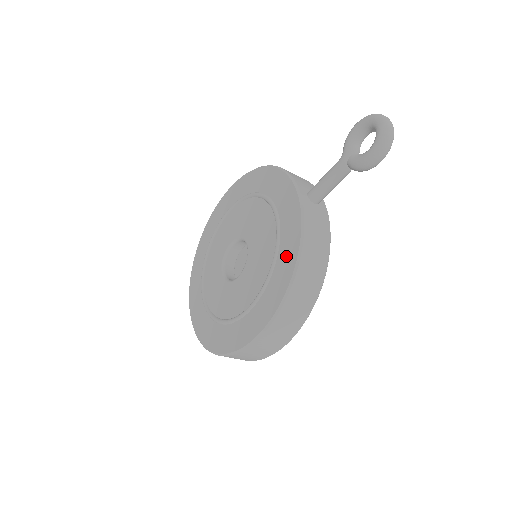
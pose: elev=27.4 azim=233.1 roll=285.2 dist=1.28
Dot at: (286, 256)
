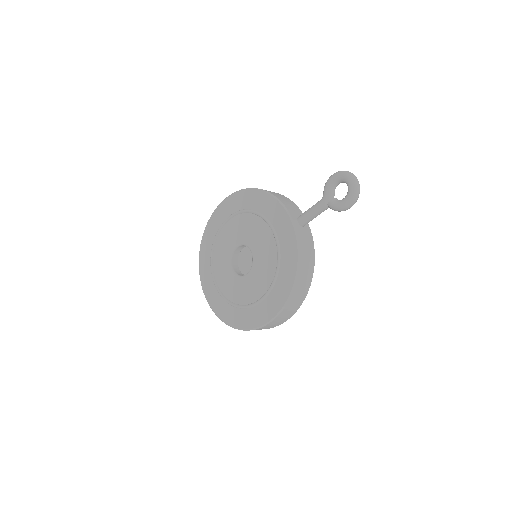
Dot at: (287, 268)
